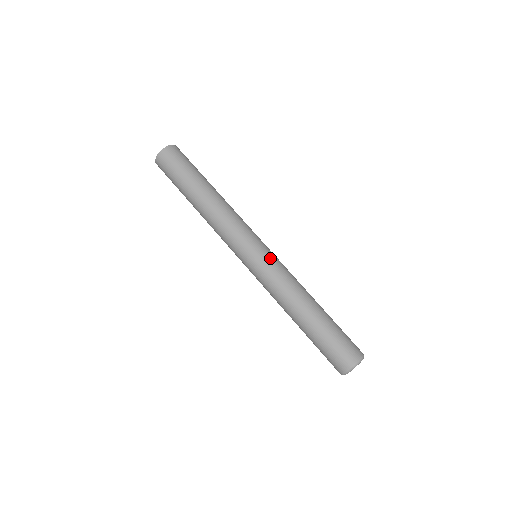
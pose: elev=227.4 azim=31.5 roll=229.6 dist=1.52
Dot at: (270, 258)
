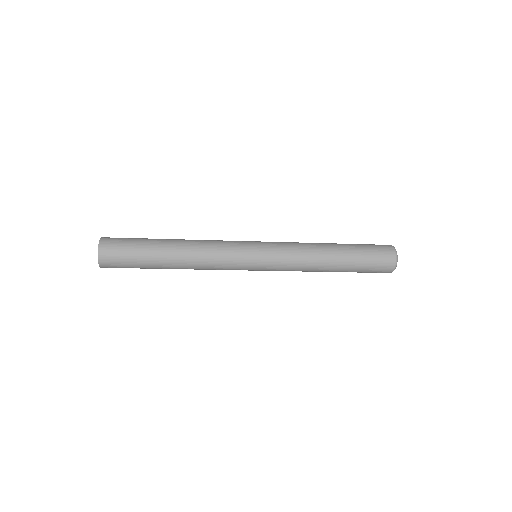
Dot at: (271, 249)
